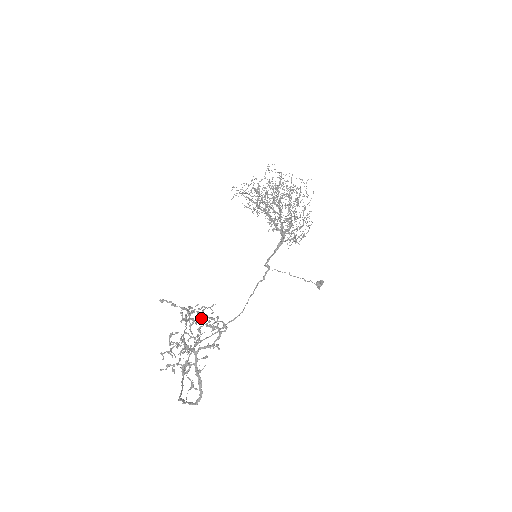
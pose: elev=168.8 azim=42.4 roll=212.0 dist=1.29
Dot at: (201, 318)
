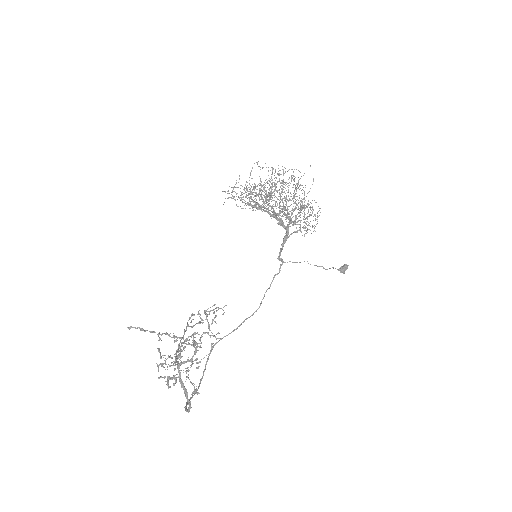
Dot at: occluded
